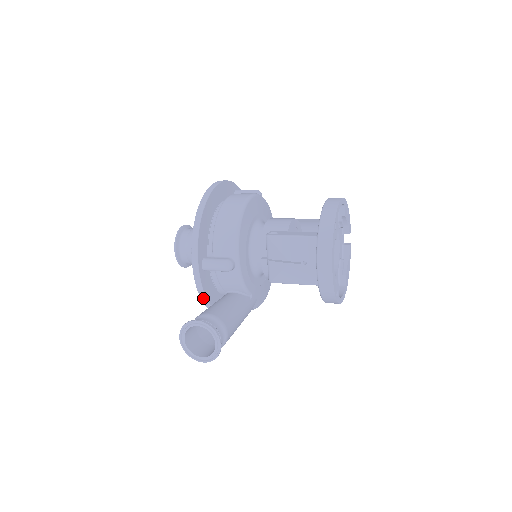
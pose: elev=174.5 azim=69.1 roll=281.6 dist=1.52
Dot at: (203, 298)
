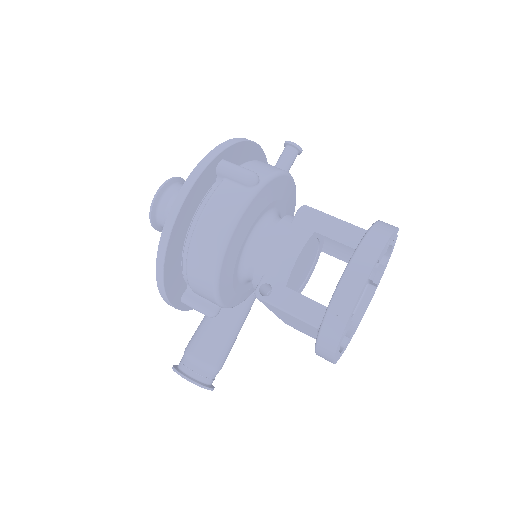
Dot at: occluded
